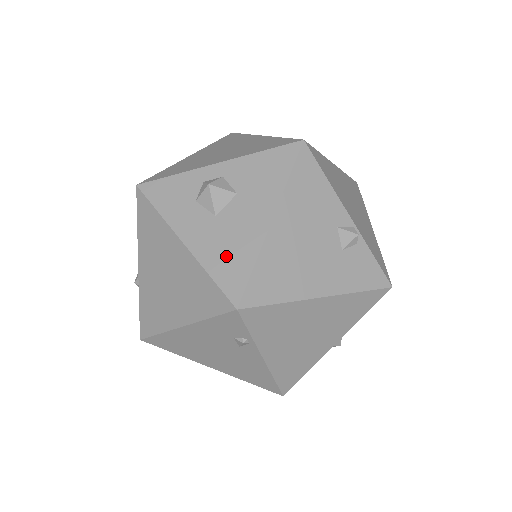
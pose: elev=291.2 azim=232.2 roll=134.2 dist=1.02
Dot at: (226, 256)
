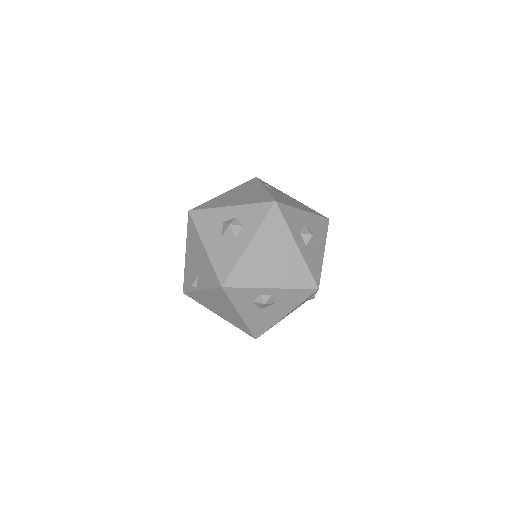
Dot at: (259, 324)
